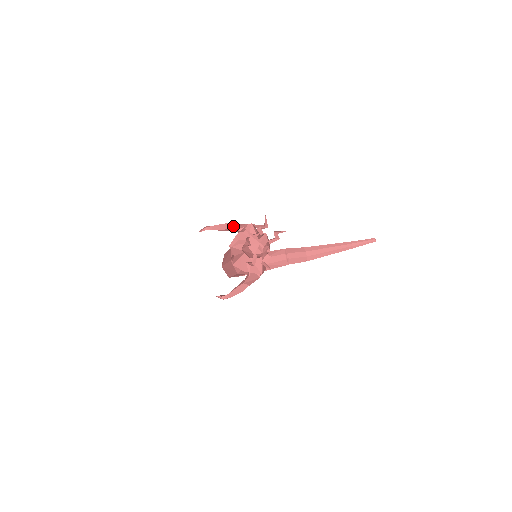
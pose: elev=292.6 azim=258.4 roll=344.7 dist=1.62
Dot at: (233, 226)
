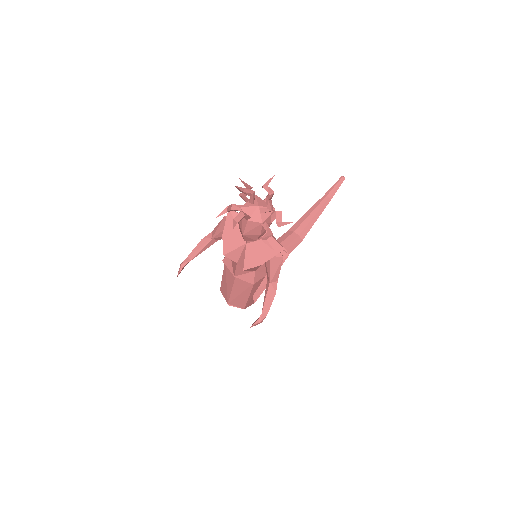
Dot at: (210, 237)
